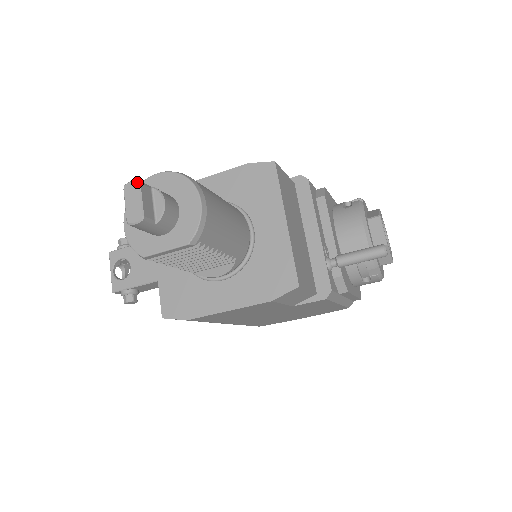
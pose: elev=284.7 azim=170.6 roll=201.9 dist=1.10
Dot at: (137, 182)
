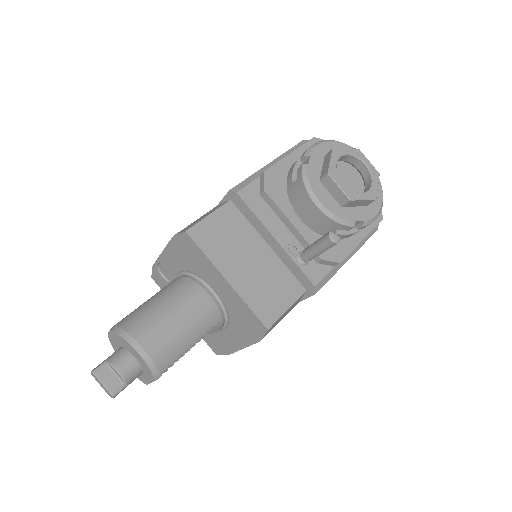
Dot at: (93, 374)
